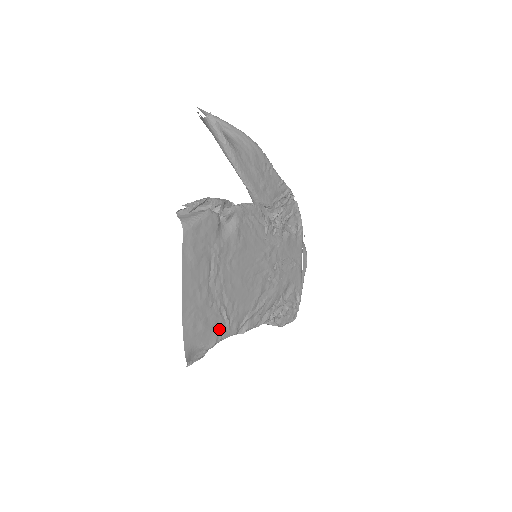
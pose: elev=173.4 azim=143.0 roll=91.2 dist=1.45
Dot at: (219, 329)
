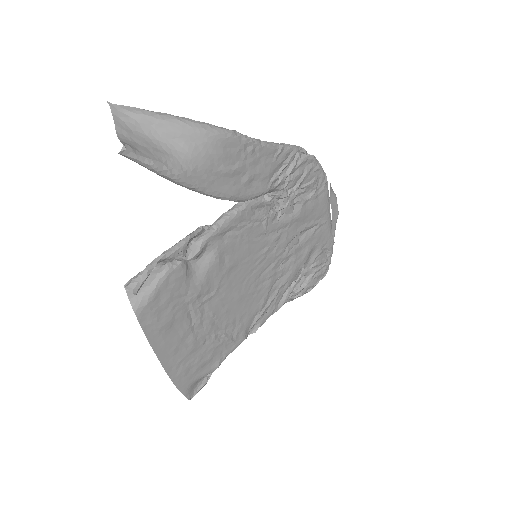
Dot at: (221, 351)
